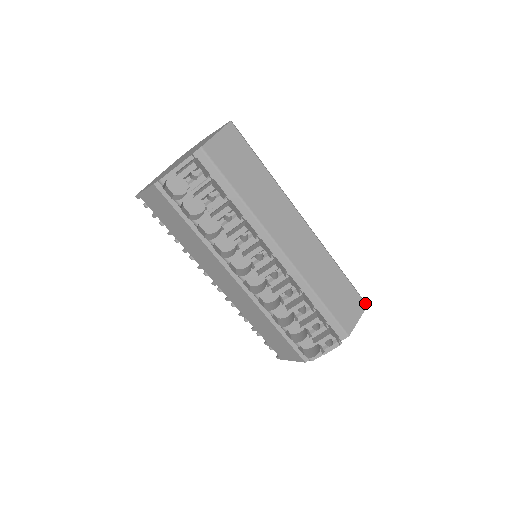
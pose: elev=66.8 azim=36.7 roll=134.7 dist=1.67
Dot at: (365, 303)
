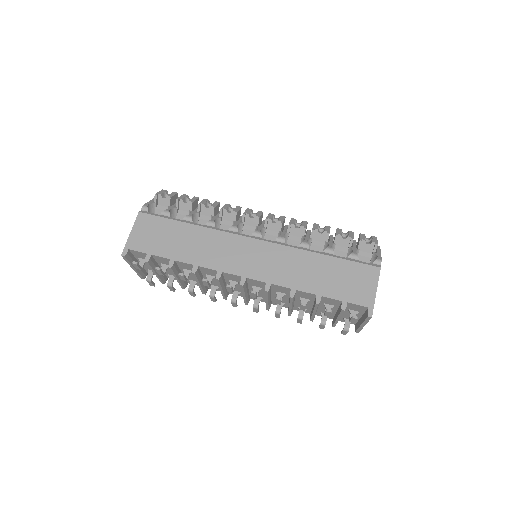
Dot at: occluded
